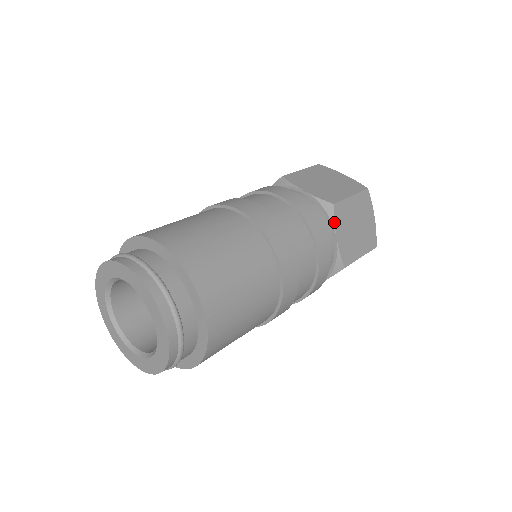
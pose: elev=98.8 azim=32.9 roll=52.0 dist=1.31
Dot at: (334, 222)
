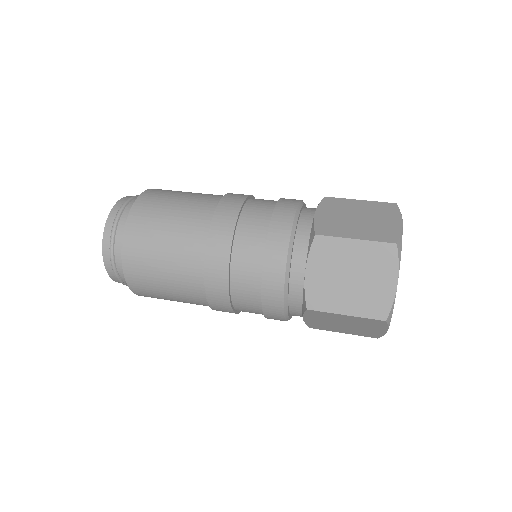
Dot at: (303, 314)
